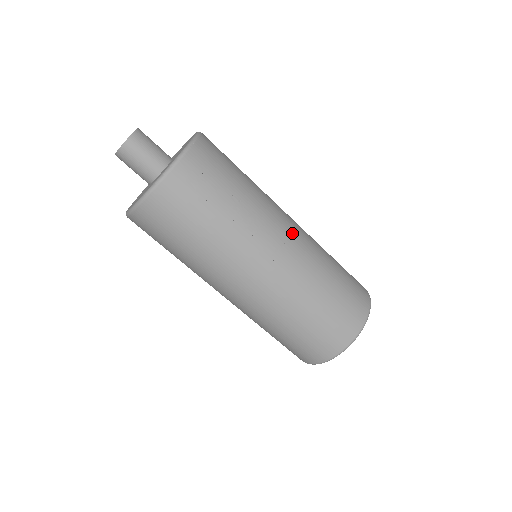
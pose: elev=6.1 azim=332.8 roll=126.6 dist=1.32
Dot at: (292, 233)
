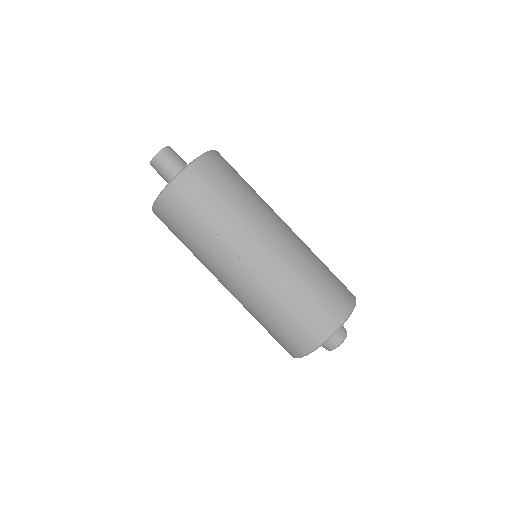
Dot at: (256, 259)
